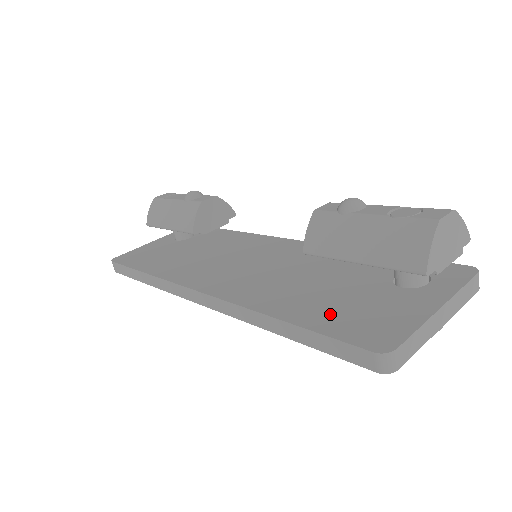
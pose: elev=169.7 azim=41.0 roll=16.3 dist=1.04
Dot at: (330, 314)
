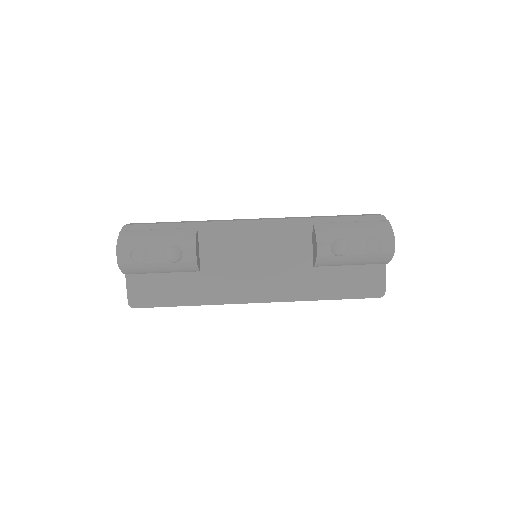
Dot at: (346, 285)
